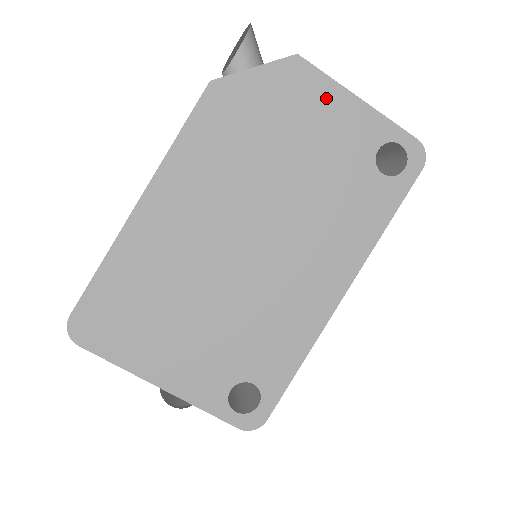
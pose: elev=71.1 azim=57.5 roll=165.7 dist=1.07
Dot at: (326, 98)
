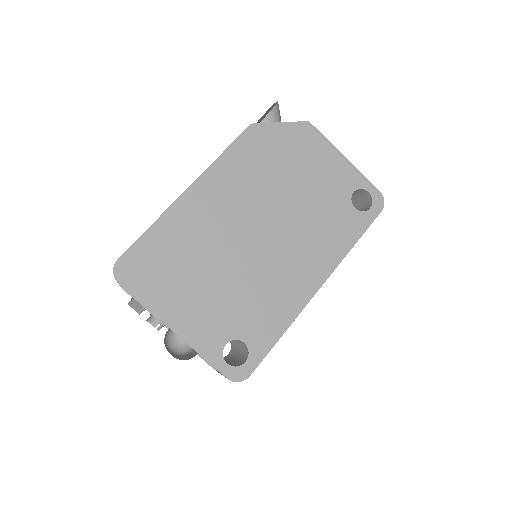
Dot at: (324, 152)
